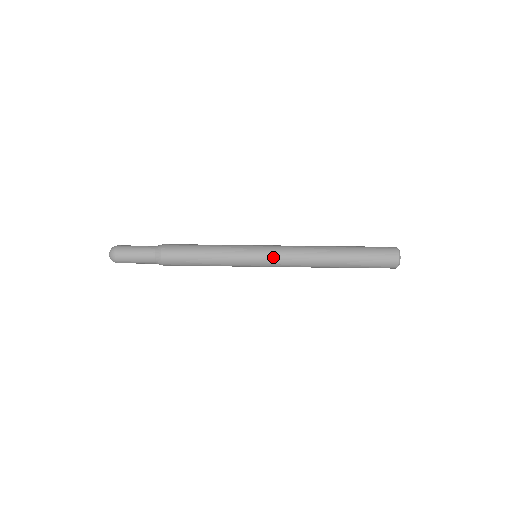
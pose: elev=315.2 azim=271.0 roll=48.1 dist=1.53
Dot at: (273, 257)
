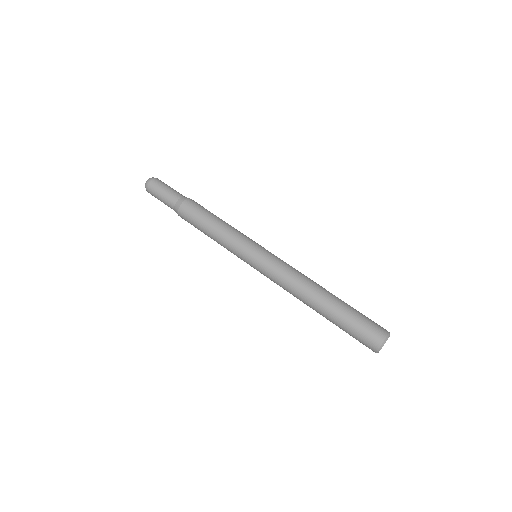
Dot at: (263, 271)
